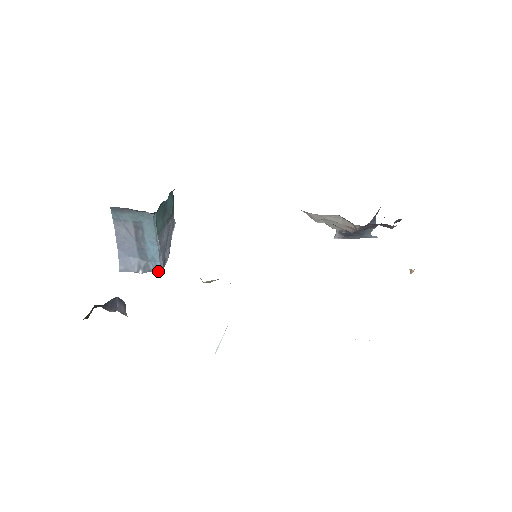
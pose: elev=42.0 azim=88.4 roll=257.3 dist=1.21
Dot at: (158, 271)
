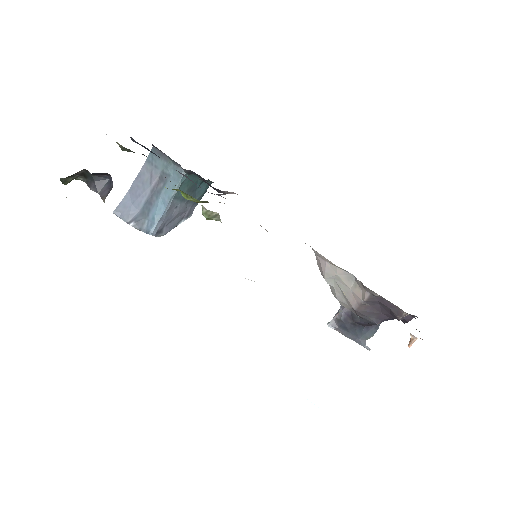
Dot at: (148, 233)
